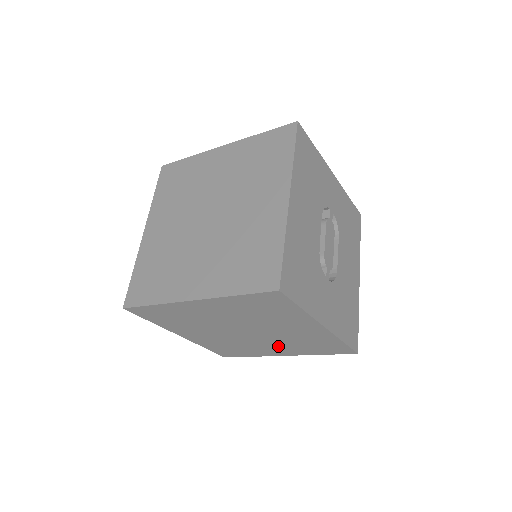
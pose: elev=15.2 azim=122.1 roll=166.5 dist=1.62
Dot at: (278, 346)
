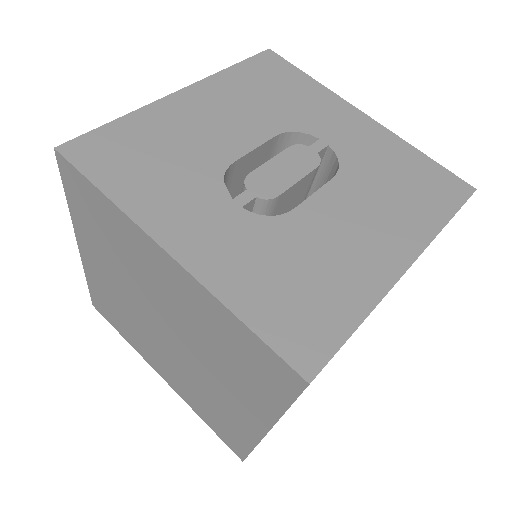
Dot at: (224, 383)
